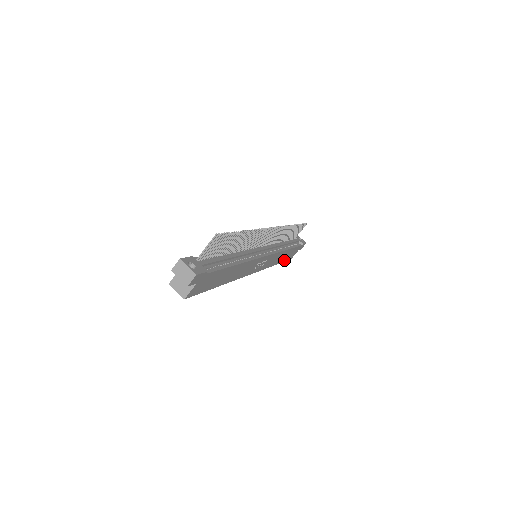
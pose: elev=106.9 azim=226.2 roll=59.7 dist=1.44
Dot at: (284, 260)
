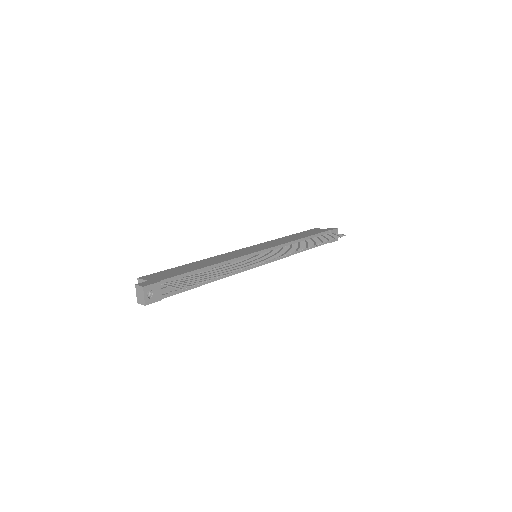
Dot at: occluded
